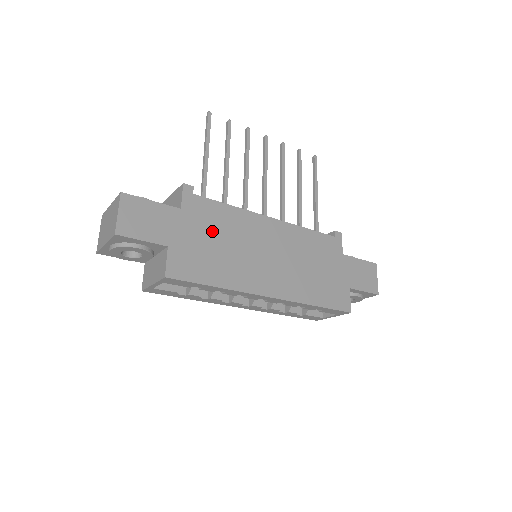
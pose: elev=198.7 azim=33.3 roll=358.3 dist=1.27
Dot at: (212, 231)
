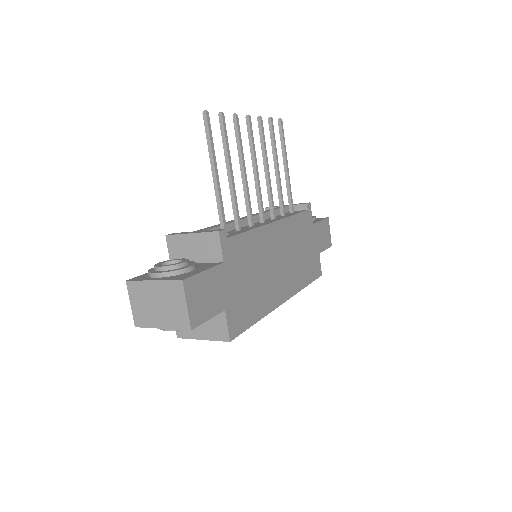
Dot at: (246, 269)
